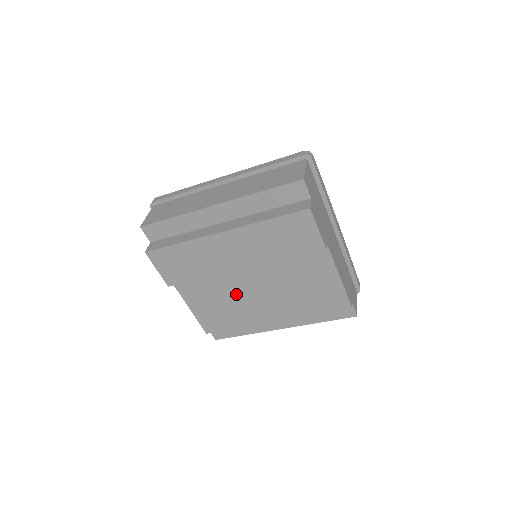
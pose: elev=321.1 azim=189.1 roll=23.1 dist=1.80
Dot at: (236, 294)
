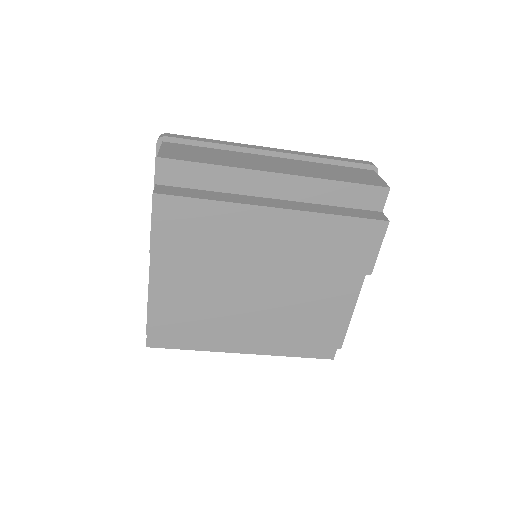
Dot at: (226, 293)
